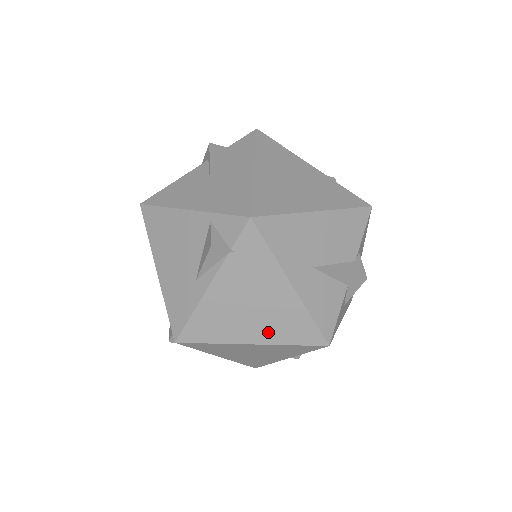
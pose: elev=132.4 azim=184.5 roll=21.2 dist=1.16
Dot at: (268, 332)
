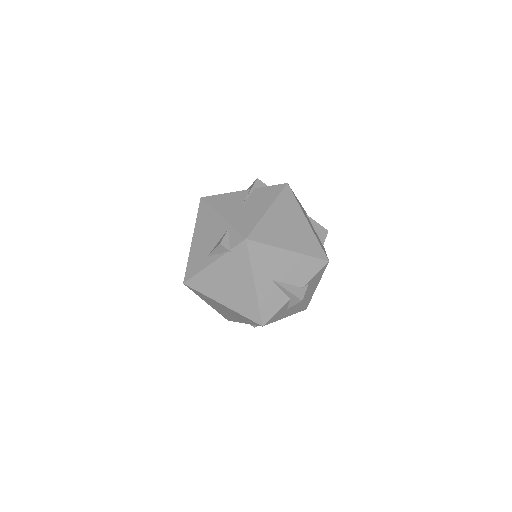
Dot at: (233, 302)
